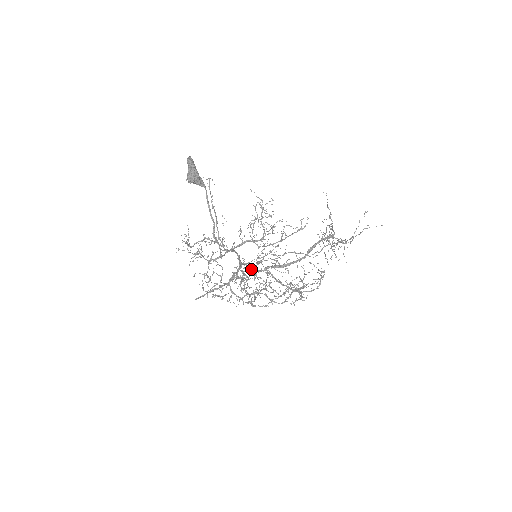
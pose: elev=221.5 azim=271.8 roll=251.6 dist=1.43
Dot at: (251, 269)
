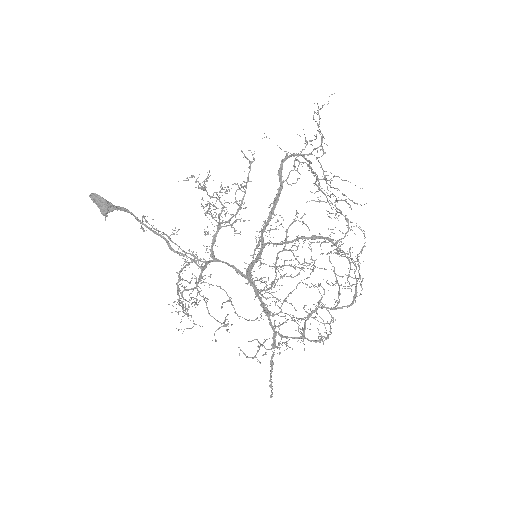
Dot at: (253, 263)
